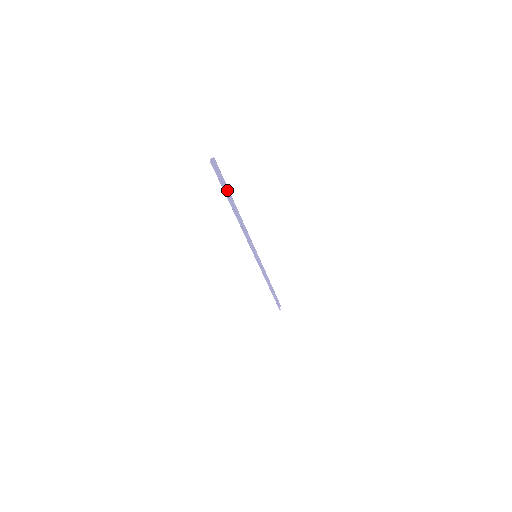
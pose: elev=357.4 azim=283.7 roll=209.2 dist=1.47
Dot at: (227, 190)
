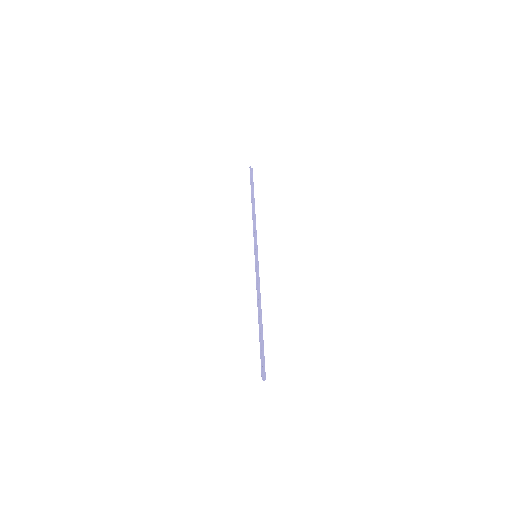
Dot at: (253, 188)
